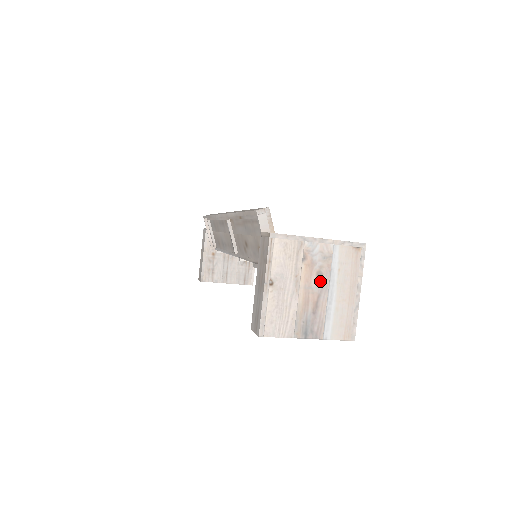
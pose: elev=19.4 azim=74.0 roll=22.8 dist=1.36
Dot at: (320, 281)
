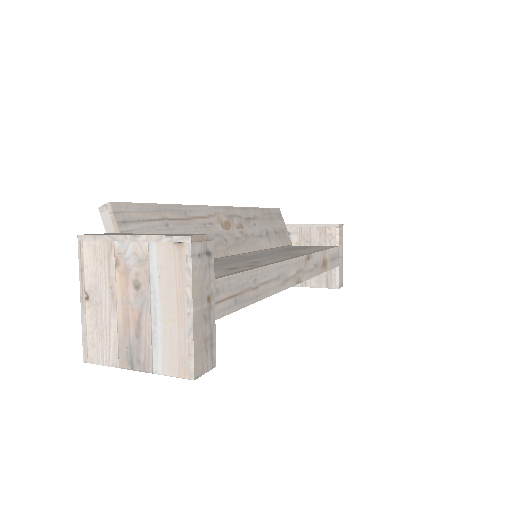
Dot at: (139, 293)
